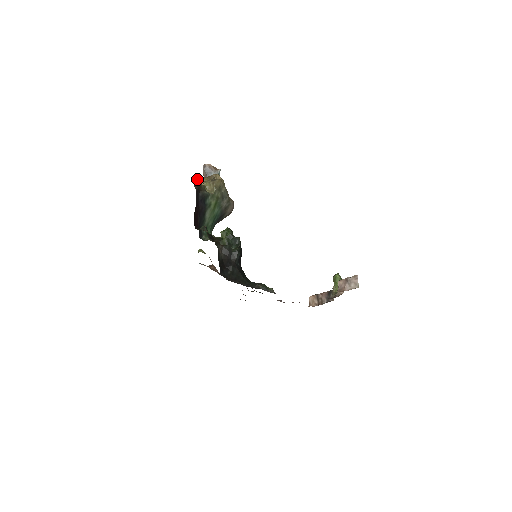
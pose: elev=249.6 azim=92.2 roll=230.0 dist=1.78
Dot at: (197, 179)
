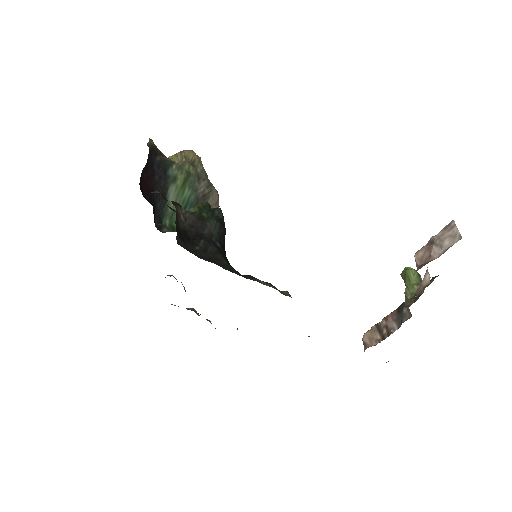
Dot at: (155, 145)
